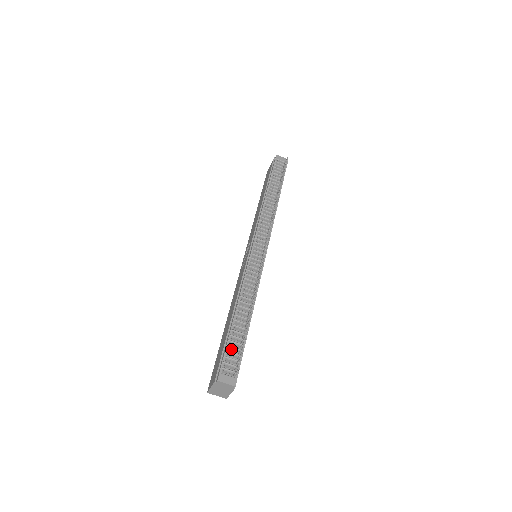
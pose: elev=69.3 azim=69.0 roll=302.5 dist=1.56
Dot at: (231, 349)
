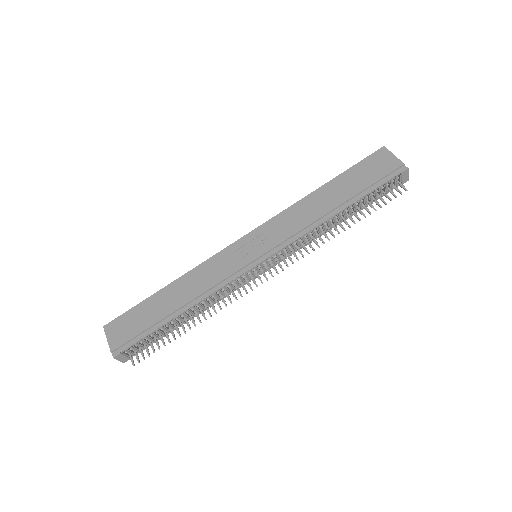
Dot at: (147, 338)
